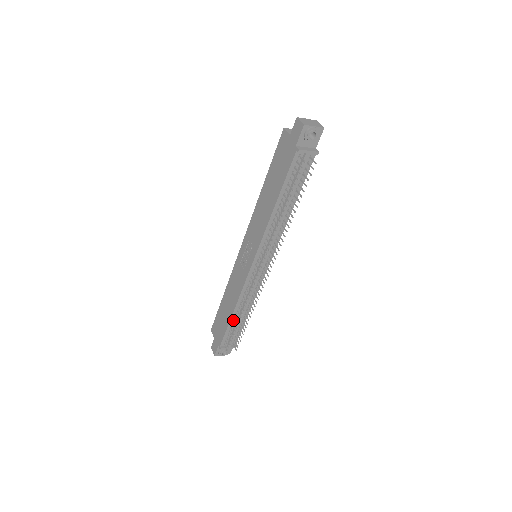
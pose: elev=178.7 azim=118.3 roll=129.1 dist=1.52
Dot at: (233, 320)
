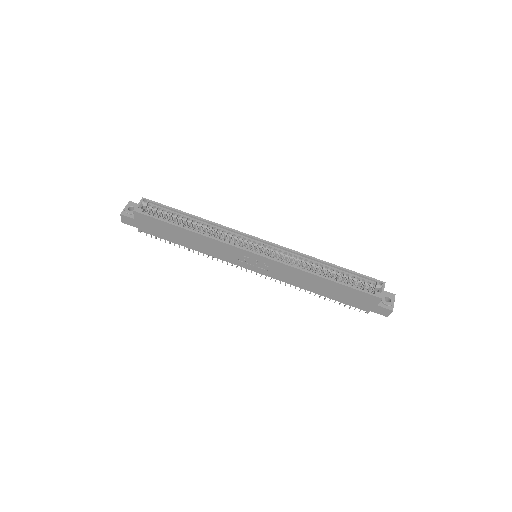
Dot at: occluded
